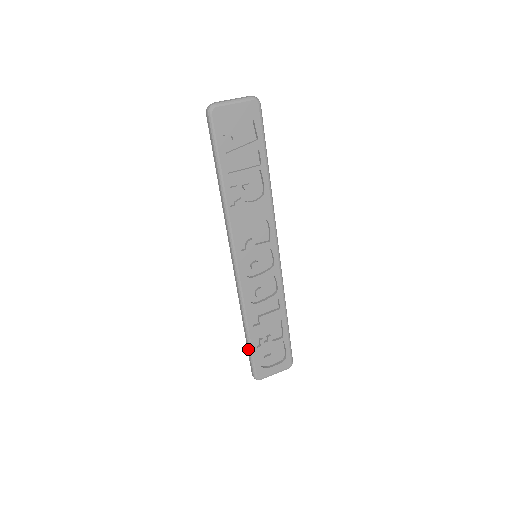
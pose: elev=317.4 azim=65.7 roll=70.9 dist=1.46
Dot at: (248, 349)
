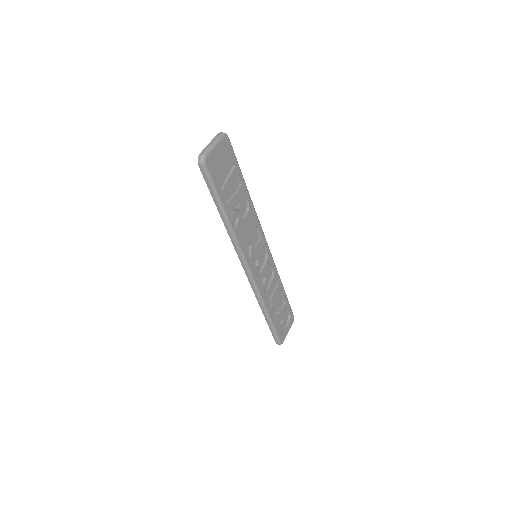
Dot at: (271, 327)
